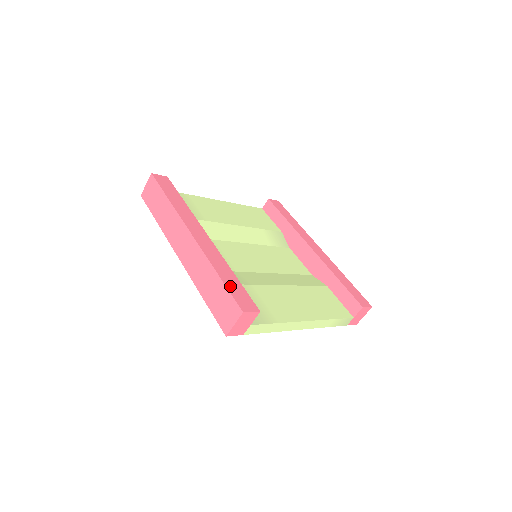
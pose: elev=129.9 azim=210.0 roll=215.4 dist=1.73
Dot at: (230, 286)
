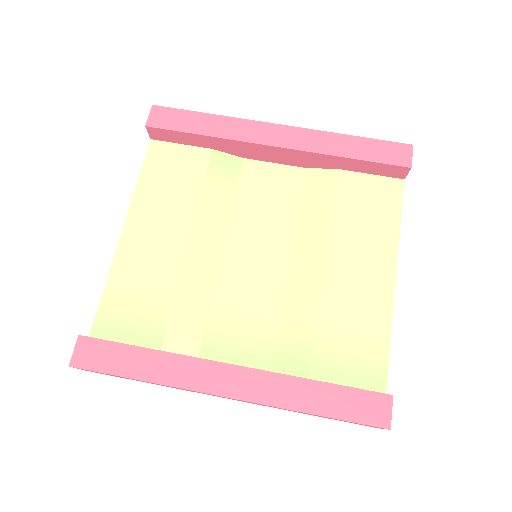
Dot at: (341, 412)
